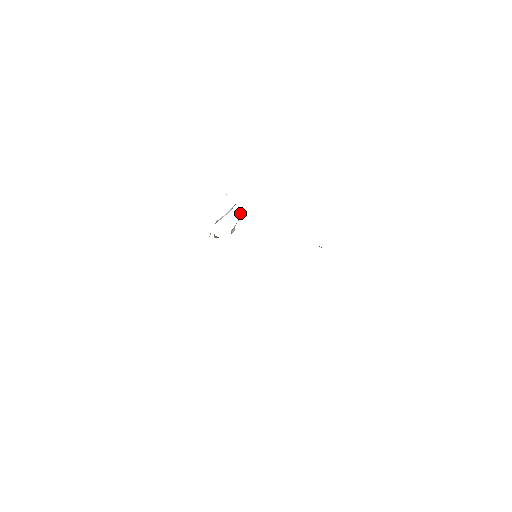
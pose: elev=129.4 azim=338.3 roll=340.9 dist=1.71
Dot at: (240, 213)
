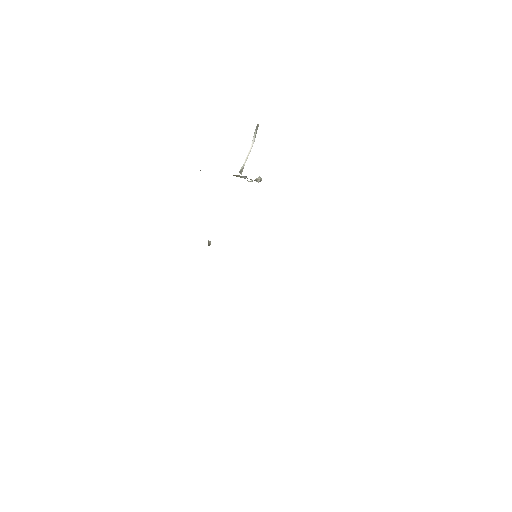
Dot at: (236, 176)
